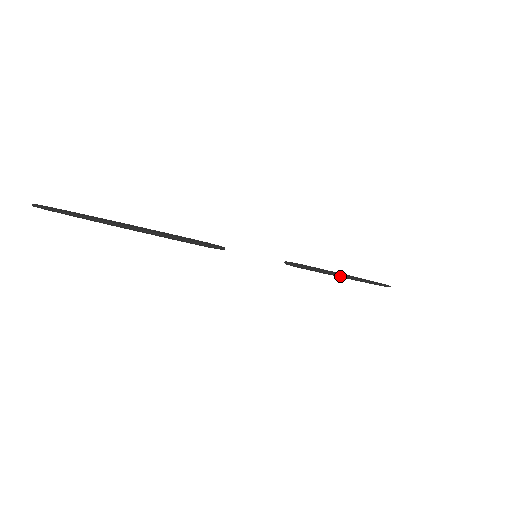
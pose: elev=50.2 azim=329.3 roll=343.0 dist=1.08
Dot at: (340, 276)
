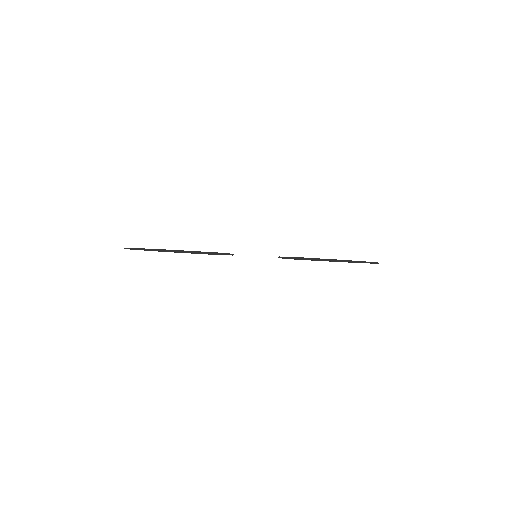
Dot at: occluded
